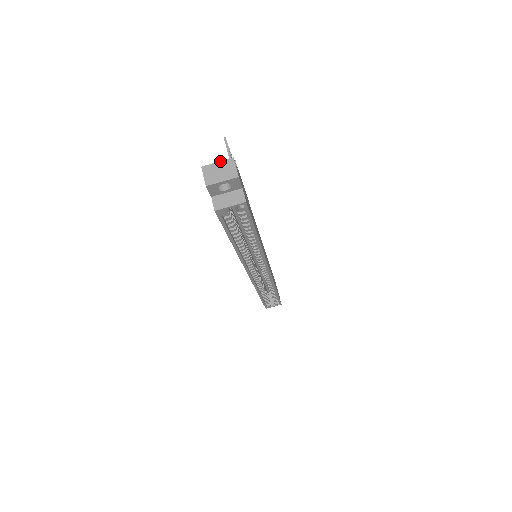
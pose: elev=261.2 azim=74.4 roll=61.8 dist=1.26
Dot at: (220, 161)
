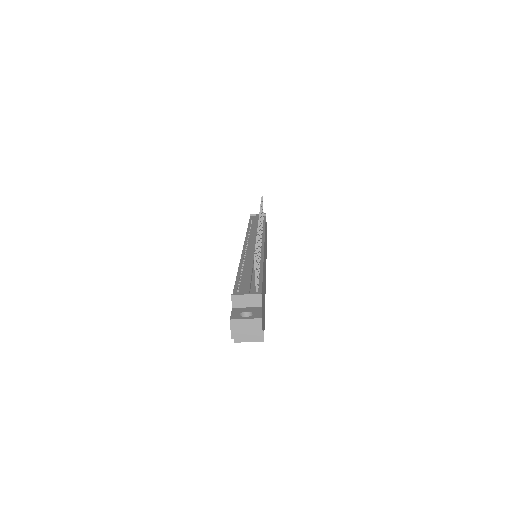
Dot at: (248, 319)
